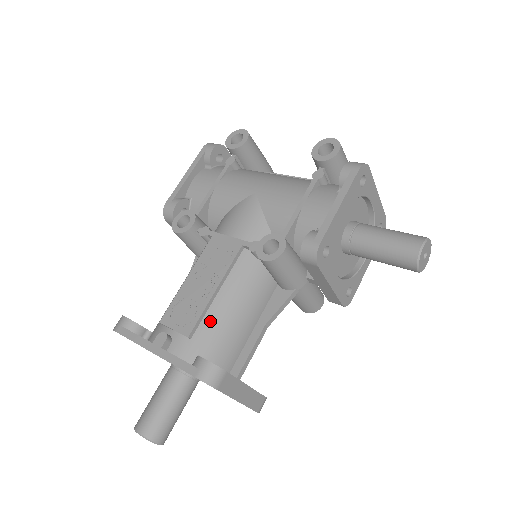
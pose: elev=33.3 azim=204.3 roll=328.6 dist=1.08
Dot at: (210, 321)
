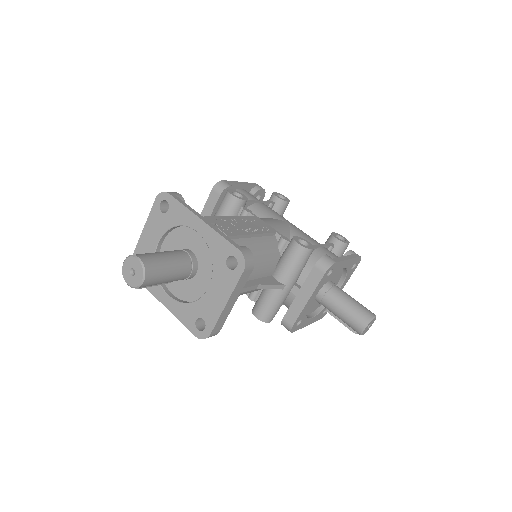
Dot at: (242, 244)
